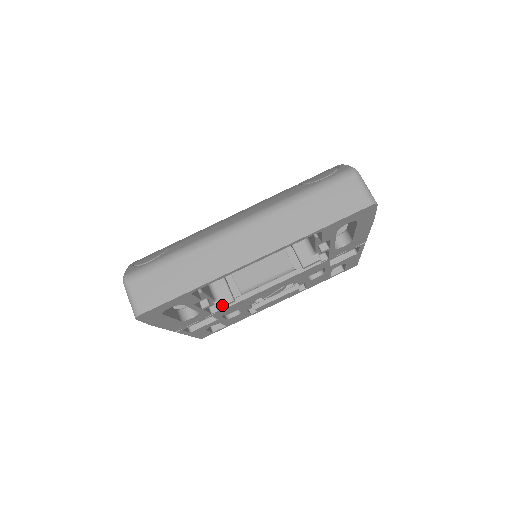
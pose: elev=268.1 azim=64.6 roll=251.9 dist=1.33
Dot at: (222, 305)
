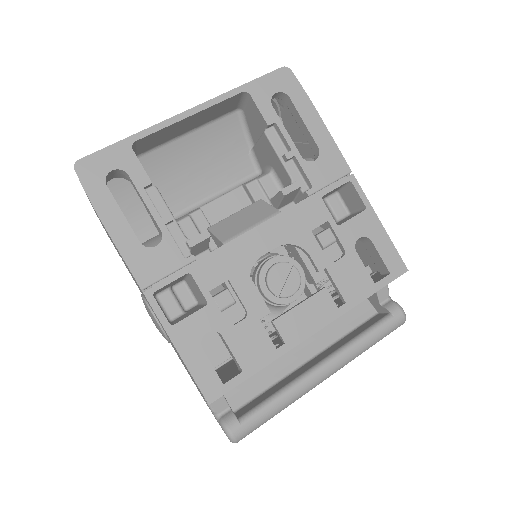
Dot at: (194, 238)
